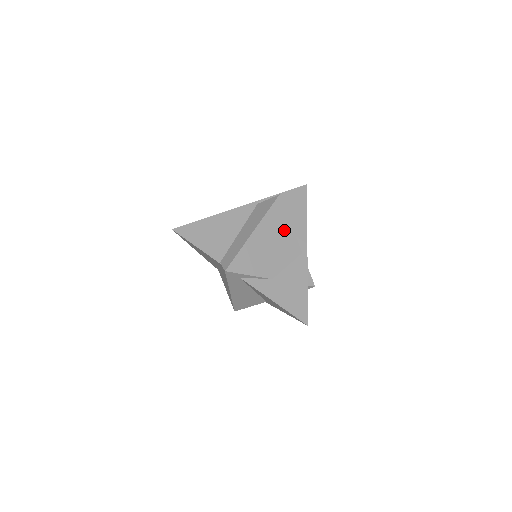
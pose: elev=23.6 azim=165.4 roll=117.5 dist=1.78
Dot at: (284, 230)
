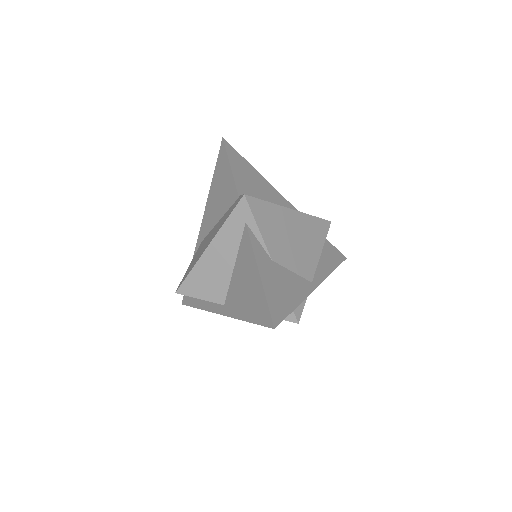
Dot at: (313, 246)
